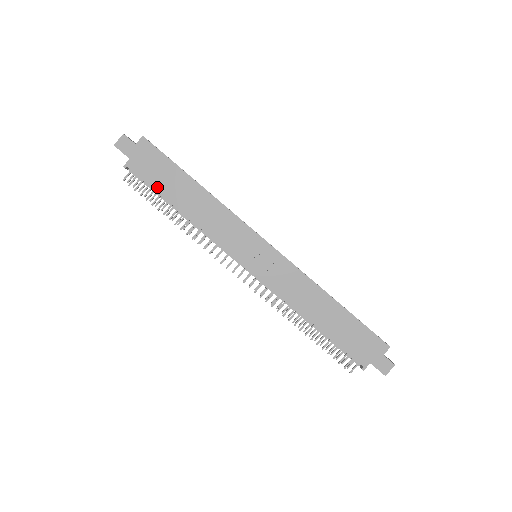
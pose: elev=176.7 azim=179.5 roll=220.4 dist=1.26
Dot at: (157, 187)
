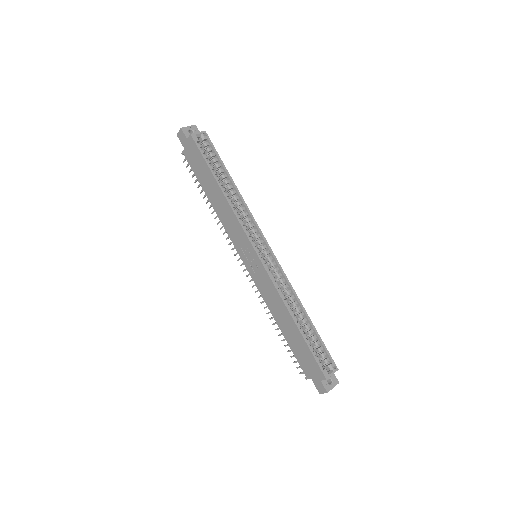
Dot at: (198, 177)
